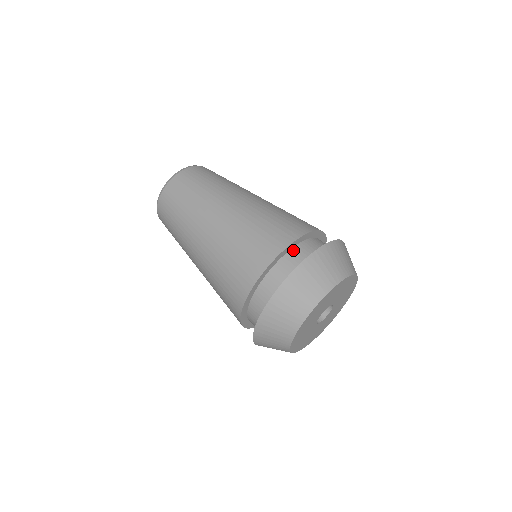
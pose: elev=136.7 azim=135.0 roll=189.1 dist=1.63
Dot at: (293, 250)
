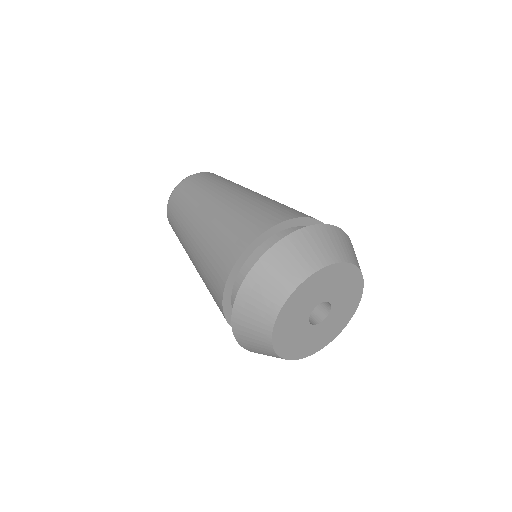
Dot at: (280, 233)
